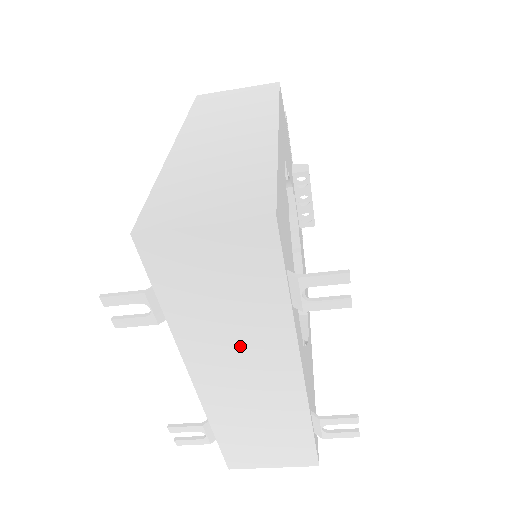
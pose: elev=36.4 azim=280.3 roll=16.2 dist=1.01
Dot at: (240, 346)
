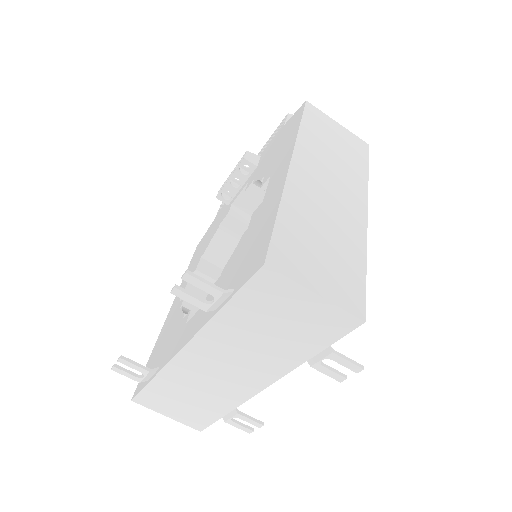
Dot at: (245, 355)
